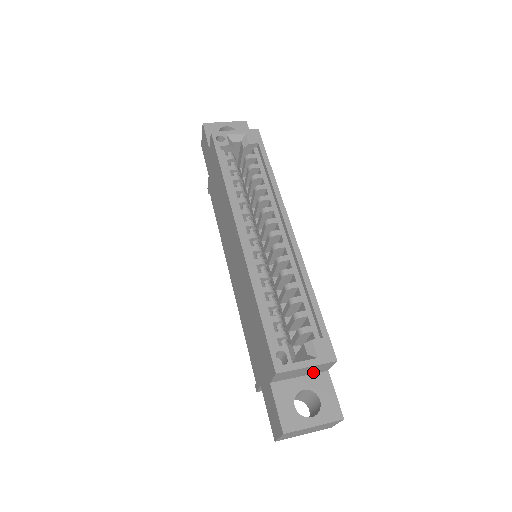
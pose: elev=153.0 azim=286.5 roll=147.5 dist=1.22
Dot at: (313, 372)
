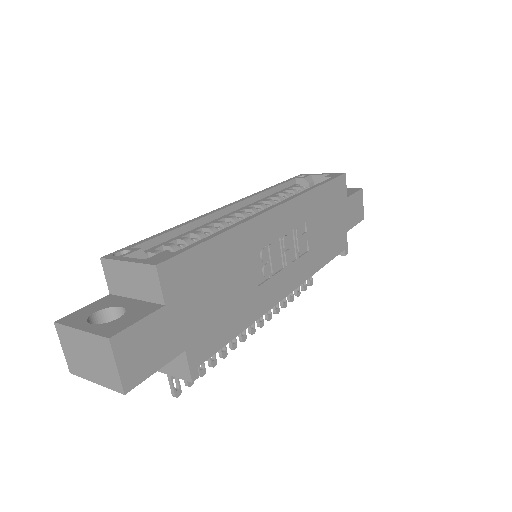
Dot at: (147, 295)
